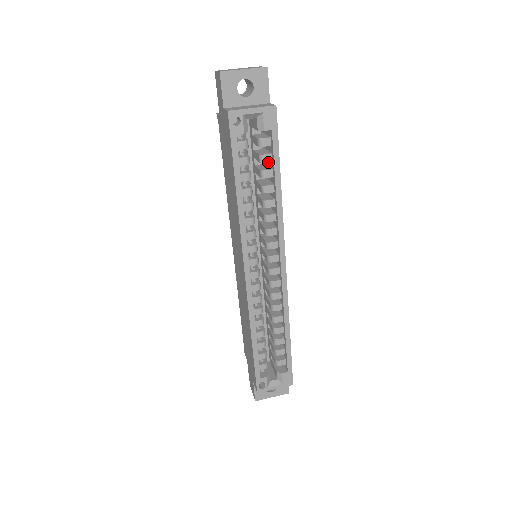
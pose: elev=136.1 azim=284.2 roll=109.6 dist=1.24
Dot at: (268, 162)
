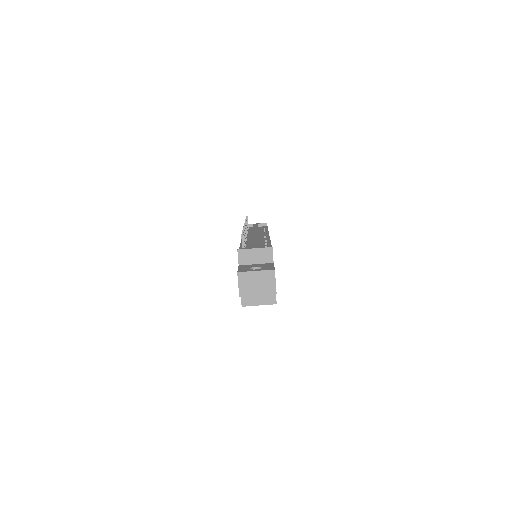
Dot at: occluded
